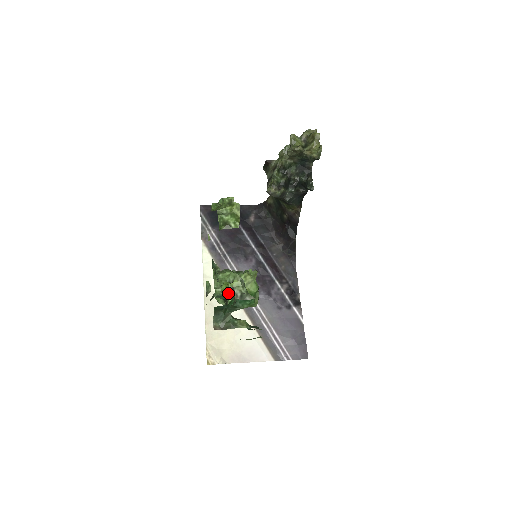
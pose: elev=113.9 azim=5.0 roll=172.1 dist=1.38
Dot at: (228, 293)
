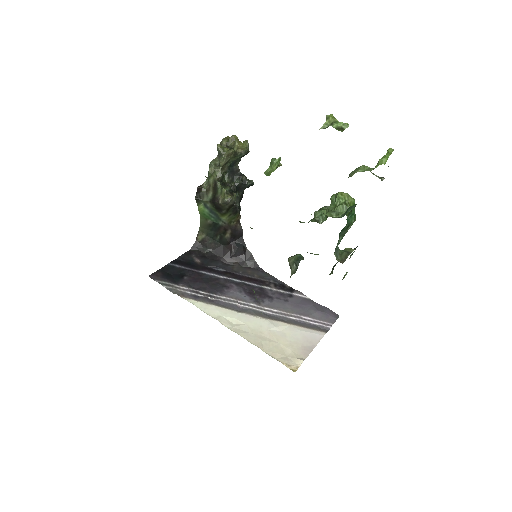
Dot at: (343, 212)
